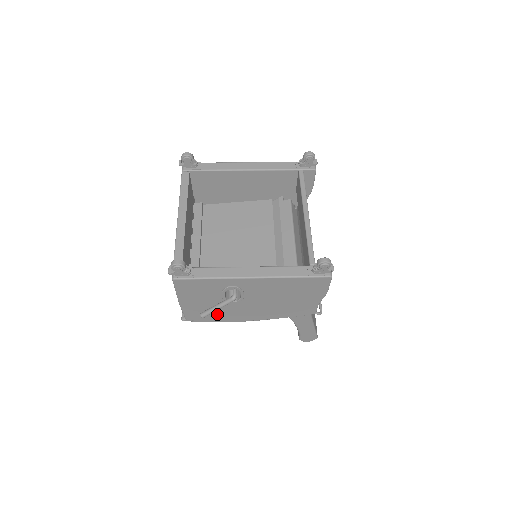
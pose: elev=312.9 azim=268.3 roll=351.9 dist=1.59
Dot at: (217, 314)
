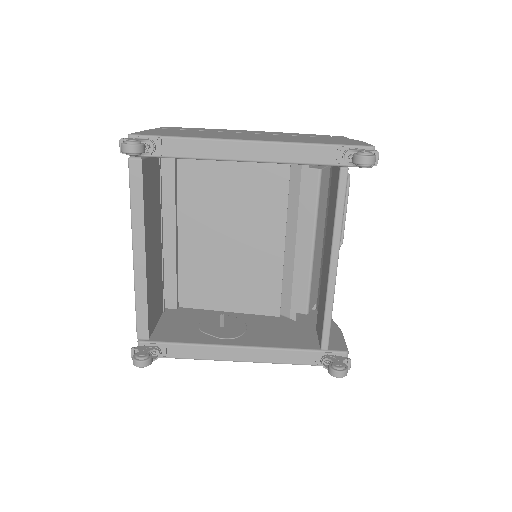
Dot at: occluded
